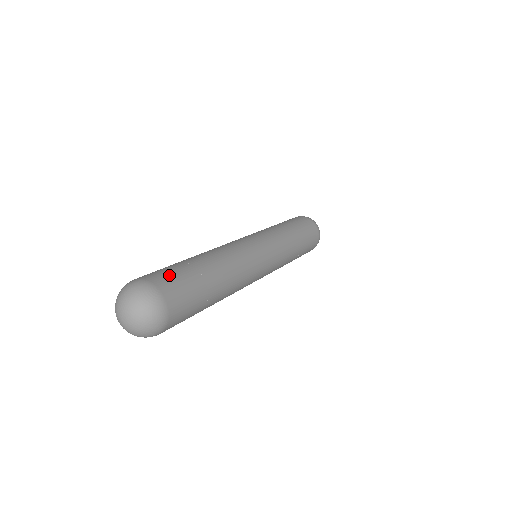
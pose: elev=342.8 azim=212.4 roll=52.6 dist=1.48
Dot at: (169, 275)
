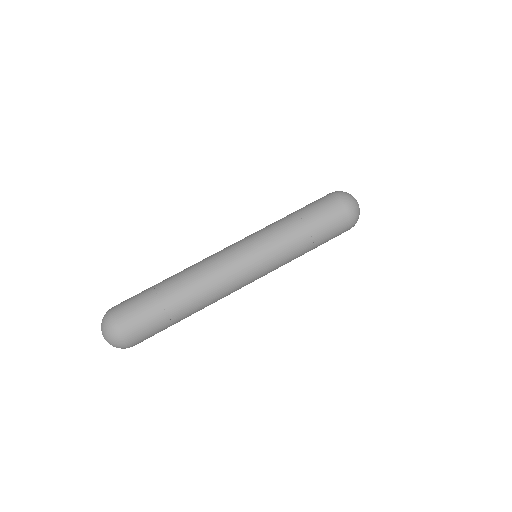
Dot at: (135, 315)
